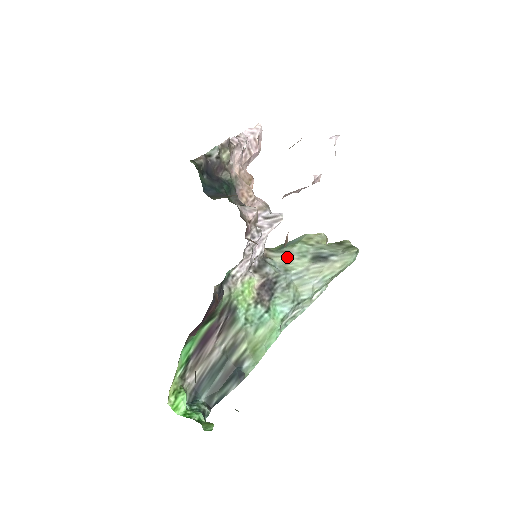
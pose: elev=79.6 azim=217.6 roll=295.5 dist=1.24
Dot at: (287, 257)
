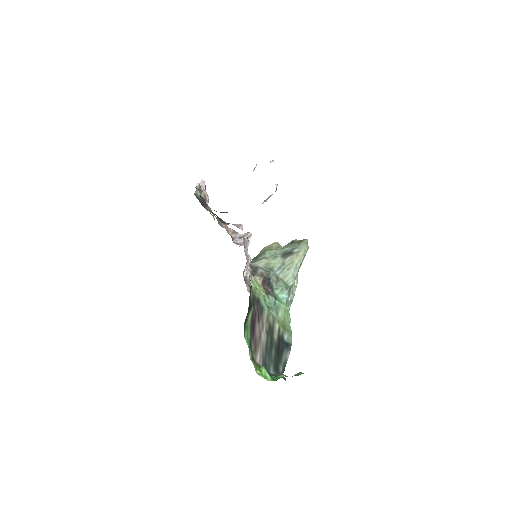
Dot at: (266, 261)
